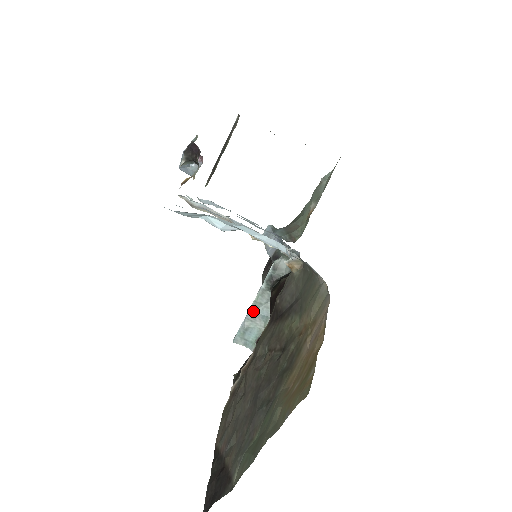
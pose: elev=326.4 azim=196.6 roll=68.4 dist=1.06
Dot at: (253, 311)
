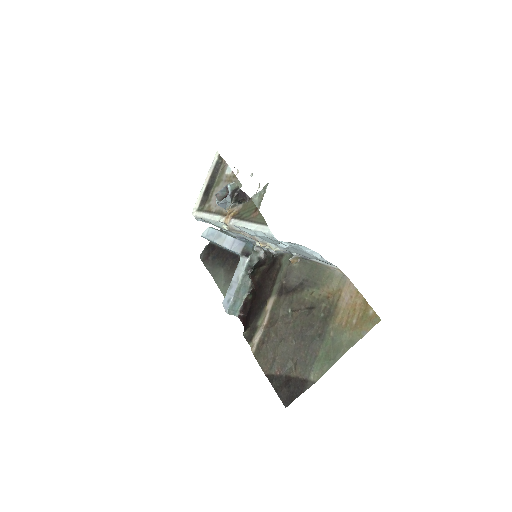
Dot at: (238, 291)
